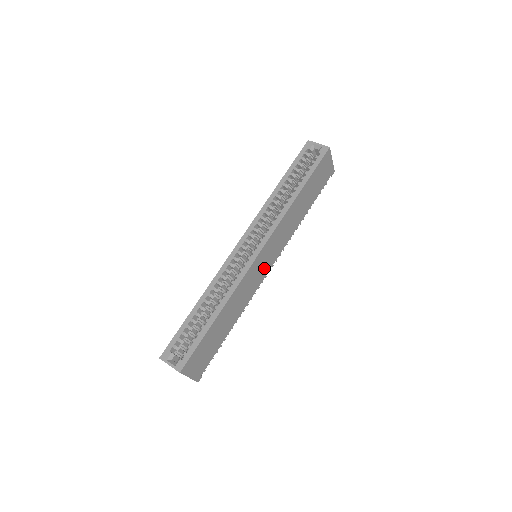
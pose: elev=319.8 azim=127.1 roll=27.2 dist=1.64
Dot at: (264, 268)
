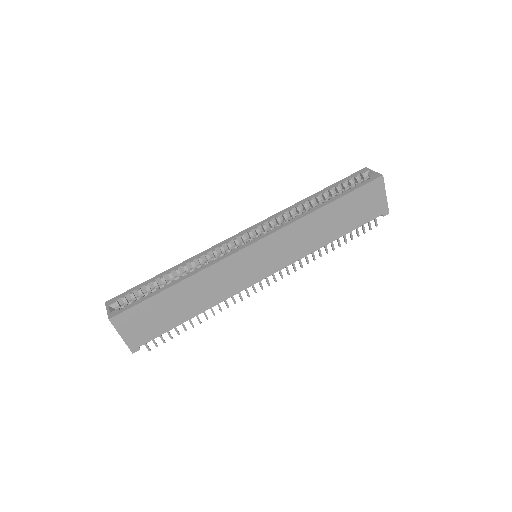
Dot at: (257, 270)
